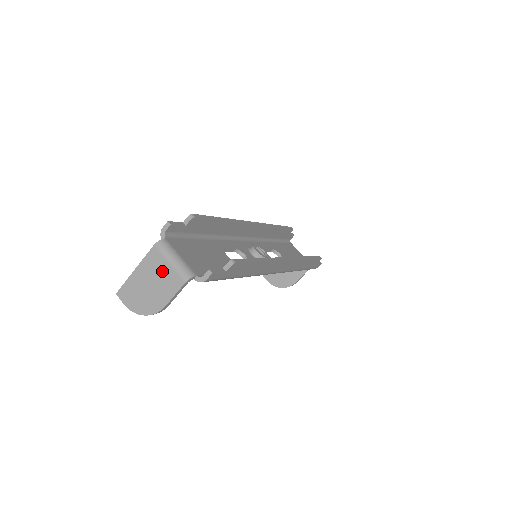
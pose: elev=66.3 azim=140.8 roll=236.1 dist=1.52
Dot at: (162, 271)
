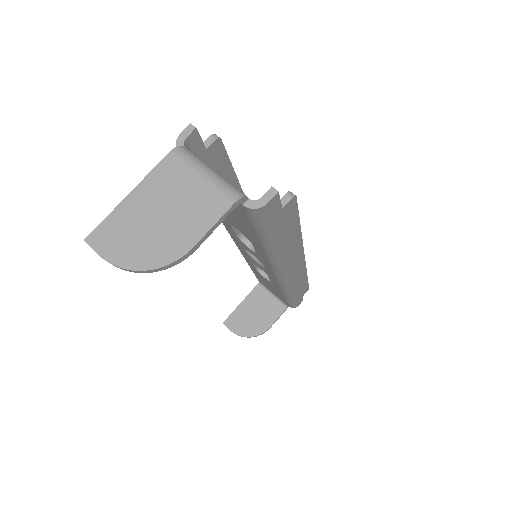
Dot at: (186, 190)
